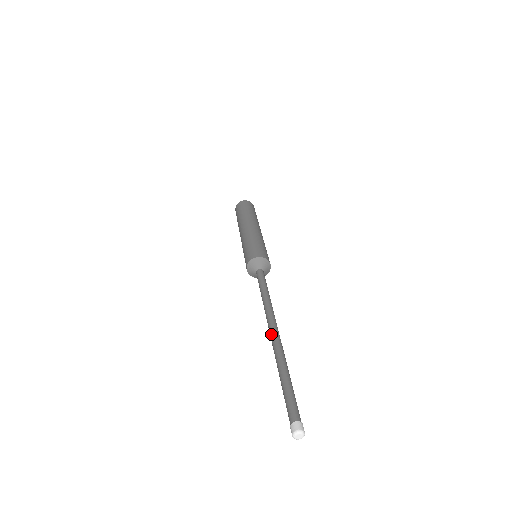
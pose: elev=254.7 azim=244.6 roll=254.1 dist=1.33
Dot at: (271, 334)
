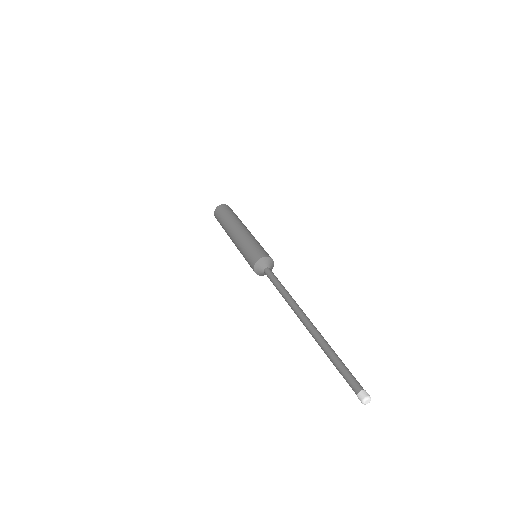
Dot at: (306, 323)
